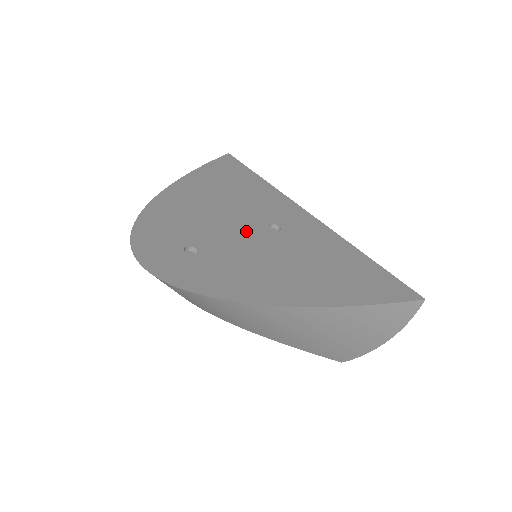
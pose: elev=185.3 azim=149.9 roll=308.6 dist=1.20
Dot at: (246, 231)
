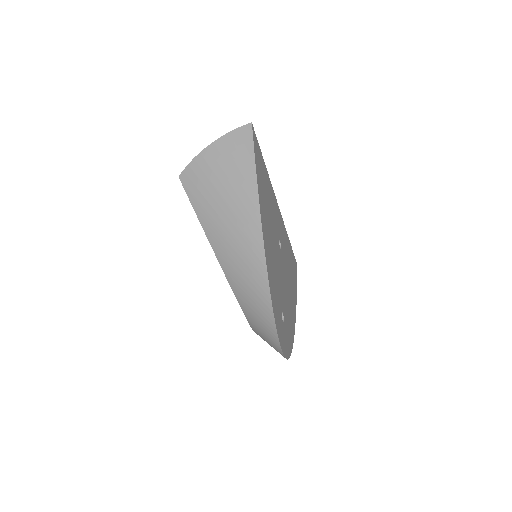
Dot at: (280, 265)
